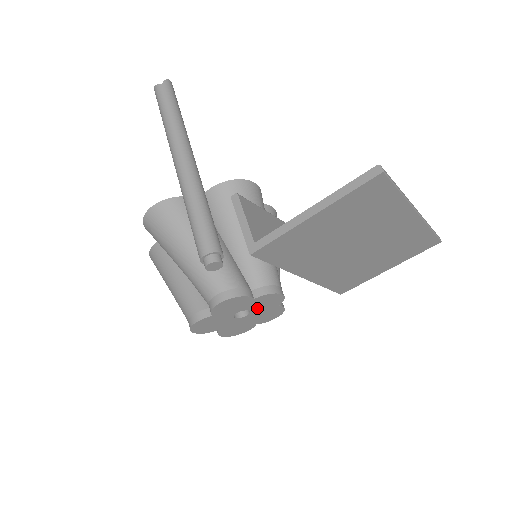
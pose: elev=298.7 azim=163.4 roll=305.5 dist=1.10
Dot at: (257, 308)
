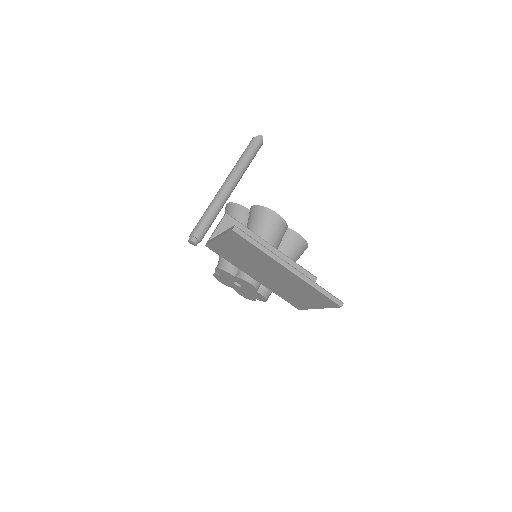
Dot at: (244, 285)
